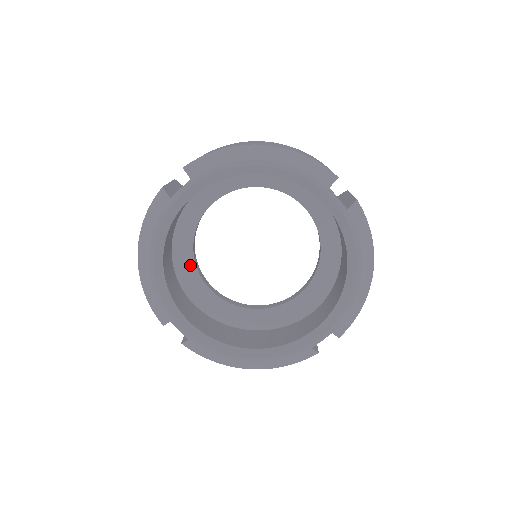
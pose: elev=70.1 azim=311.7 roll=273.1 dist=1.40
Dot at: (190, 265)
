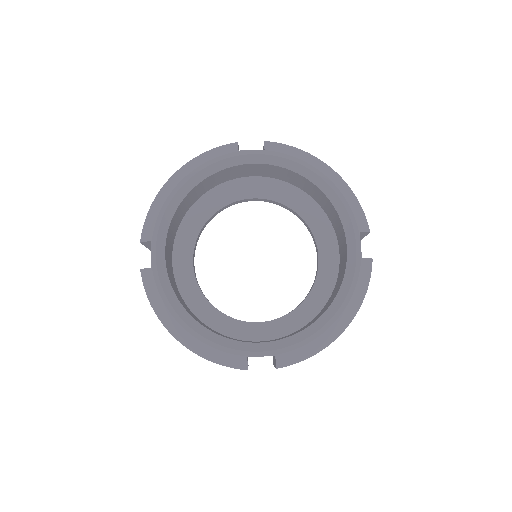
Dot at: (195, 230)
